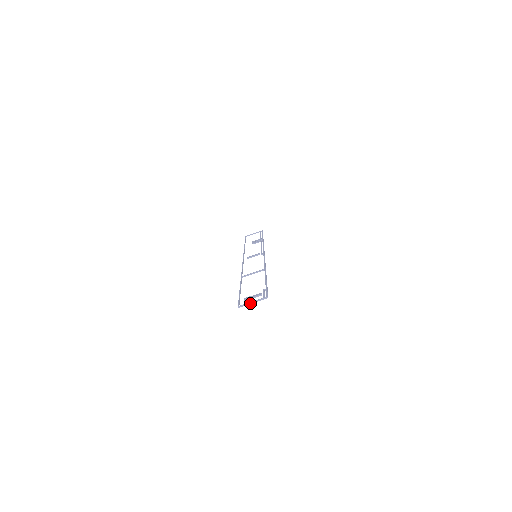
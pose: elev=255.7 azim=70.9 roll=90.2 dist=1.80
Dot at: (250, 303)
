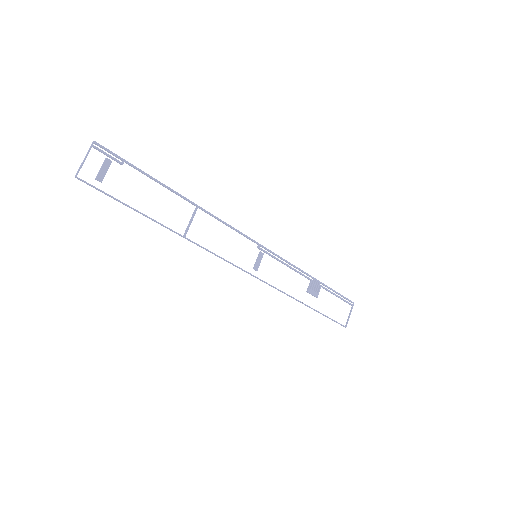
Dot at: (82, 162)
